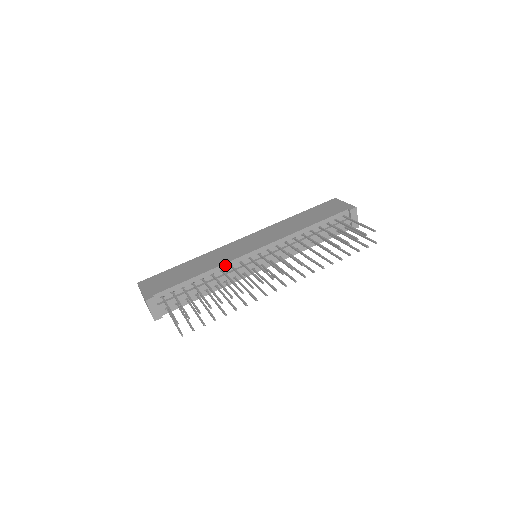
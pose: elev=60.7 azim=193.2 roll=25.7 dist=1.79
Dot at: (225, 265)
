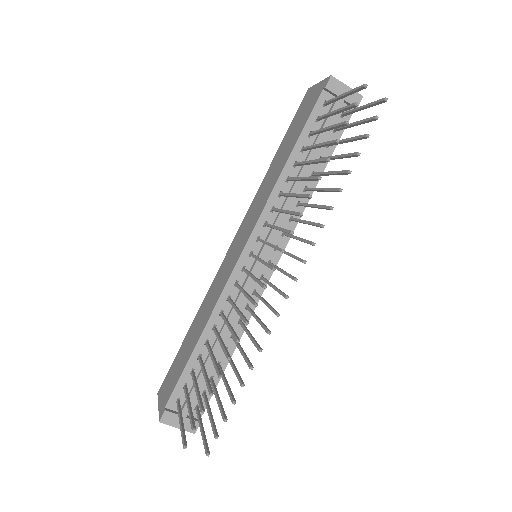
Dot at: (219, 304)
